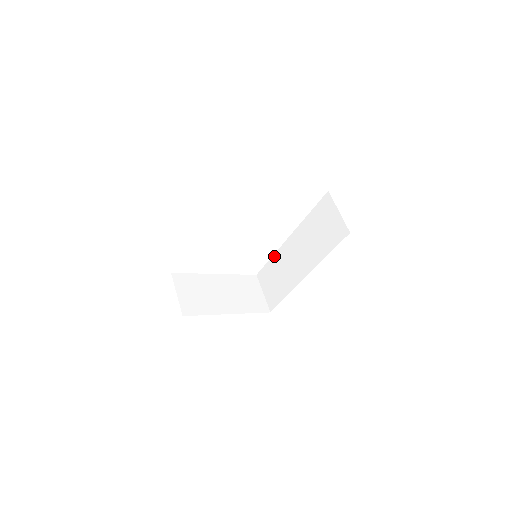
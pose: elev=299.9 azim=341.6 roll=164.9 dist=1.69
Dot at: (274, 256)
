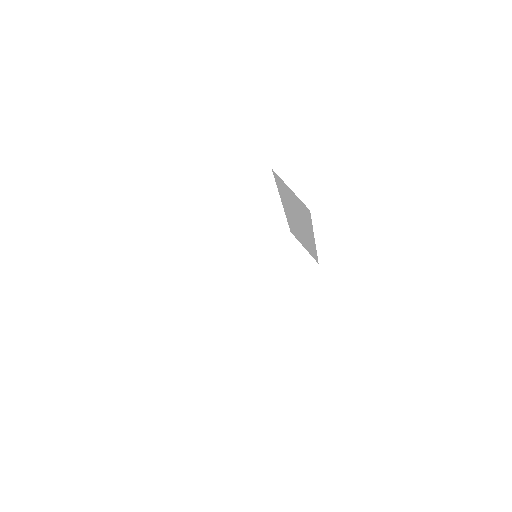
Dot at: (287, 219)
